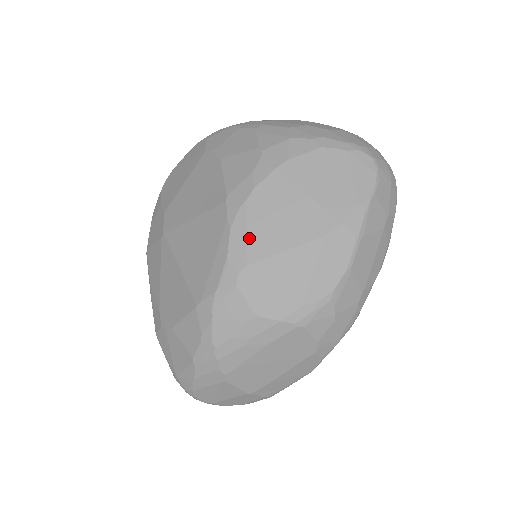
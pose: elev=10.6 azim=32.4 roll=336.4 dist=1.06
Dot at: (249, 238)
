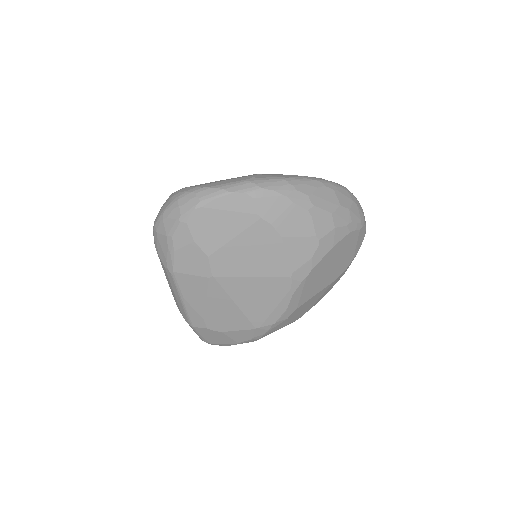
Dot at: (302, 296)
